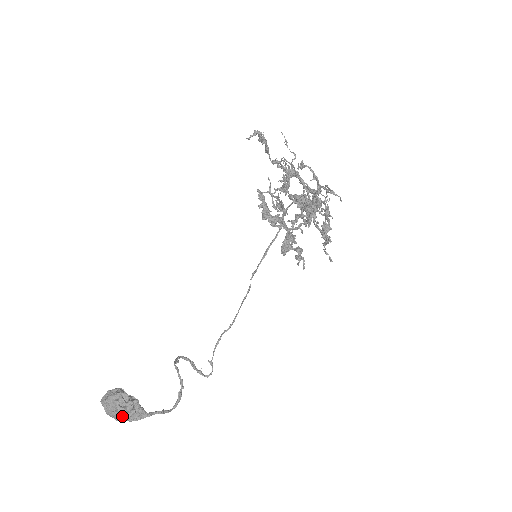
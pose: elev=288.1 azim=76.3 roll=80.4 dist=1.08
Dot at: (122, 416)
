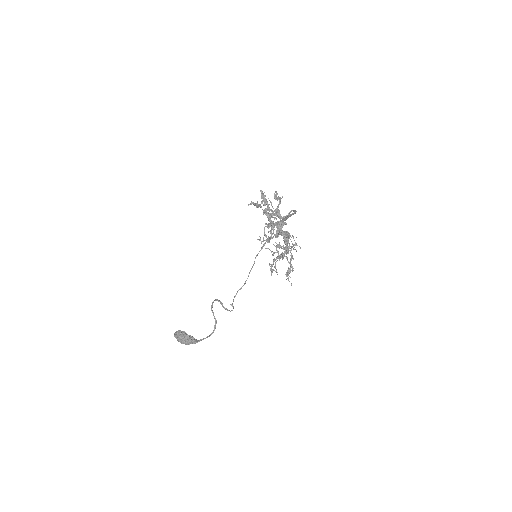
Dot at: occluded
